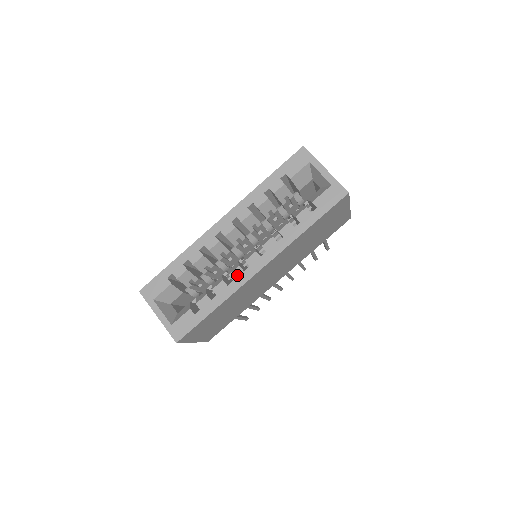
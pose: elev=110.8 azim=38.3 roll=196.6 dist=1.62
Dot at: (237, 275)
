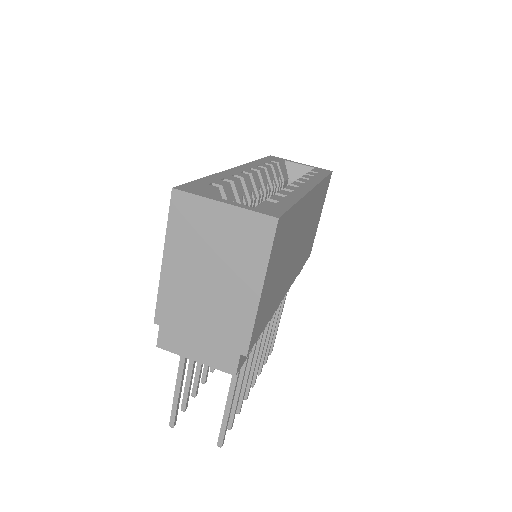
Dot at: (293, 188)
